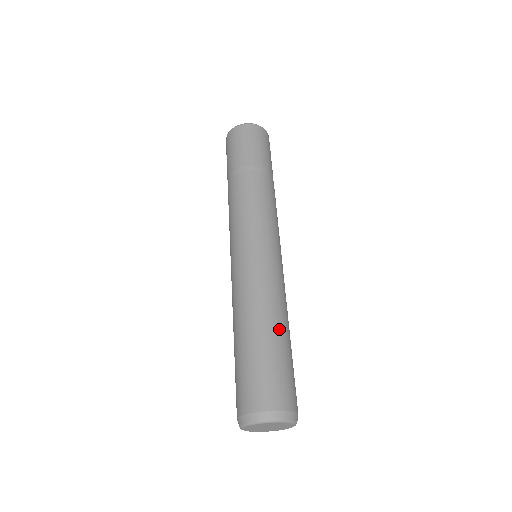
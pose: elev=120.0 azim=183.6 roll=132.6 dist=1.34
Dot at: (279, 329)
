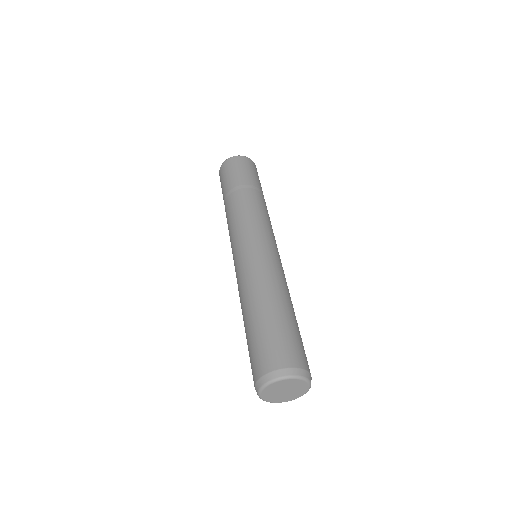
Dot at: (264, 305)
